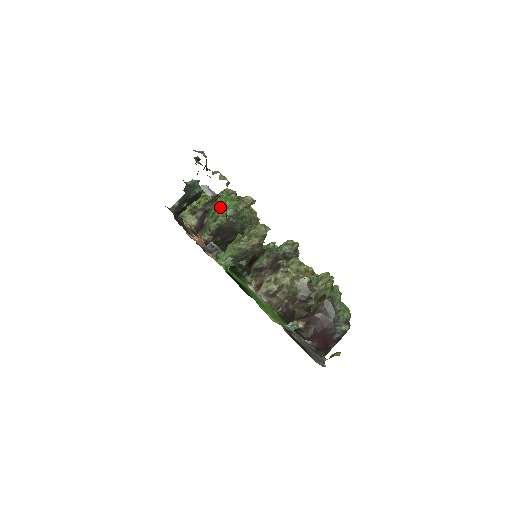
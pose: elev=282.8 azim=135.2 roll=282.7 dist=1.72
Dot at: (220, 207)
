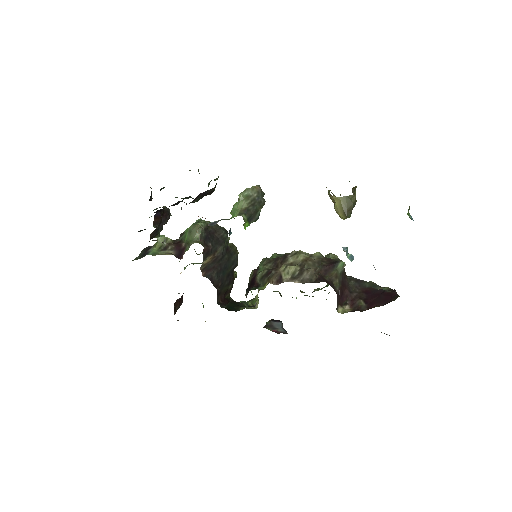
Dot at: occluded
